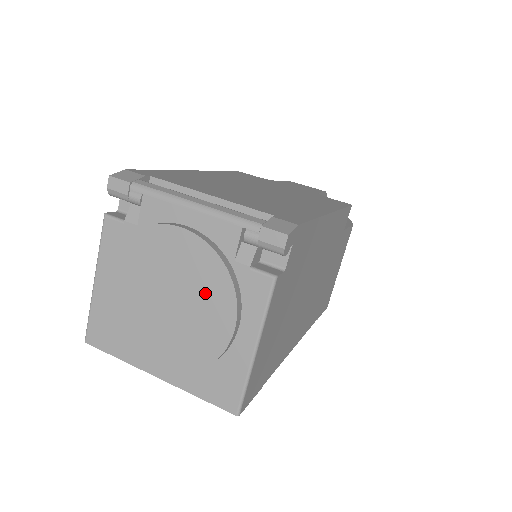
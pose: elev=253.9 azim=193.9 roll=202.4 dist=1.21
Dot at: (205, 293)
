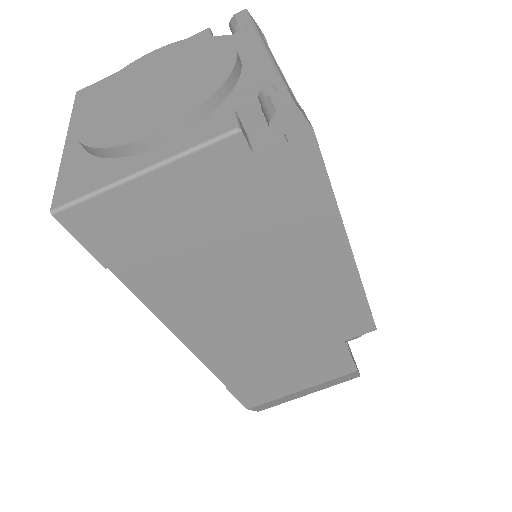
Dot at: (180, 97)
